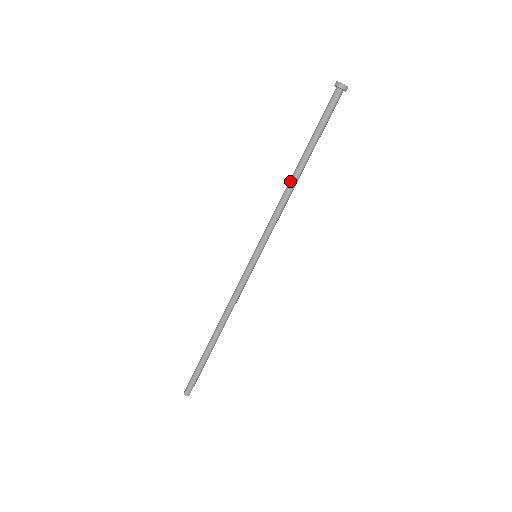
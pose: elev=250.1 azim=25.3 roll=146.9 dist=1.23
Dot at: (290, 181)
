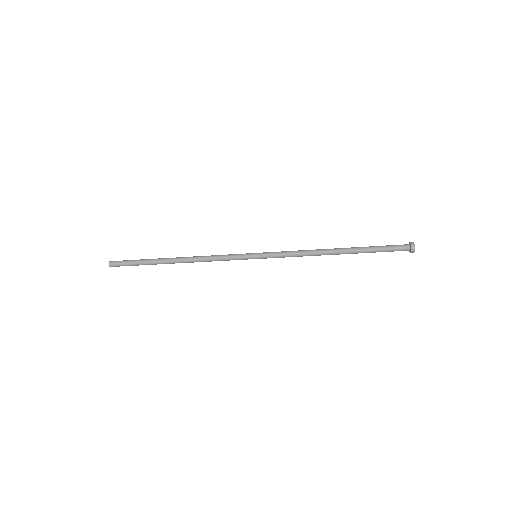
Dot at: occluded
